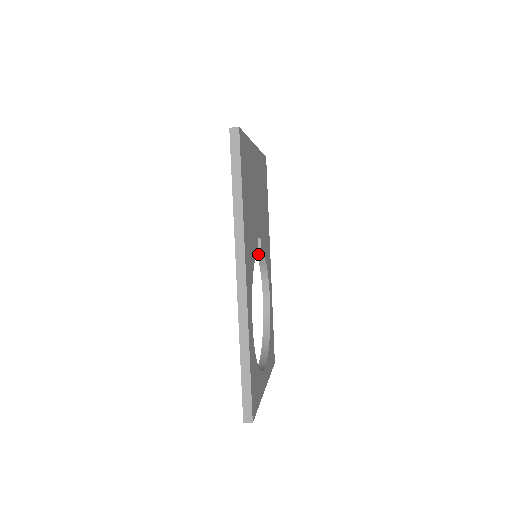
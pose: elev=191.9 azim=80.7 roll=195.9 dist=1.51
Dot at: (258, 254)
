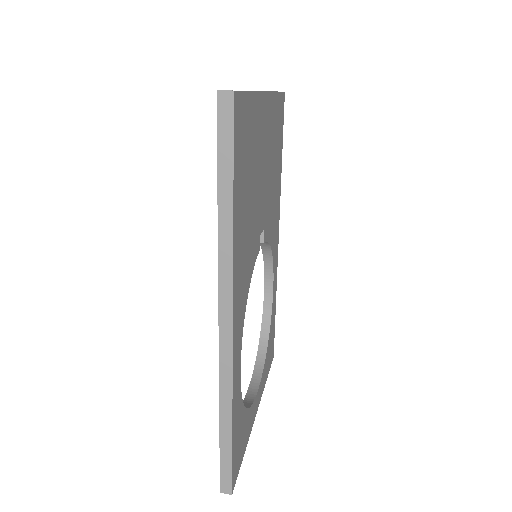
Dot at: occluded
